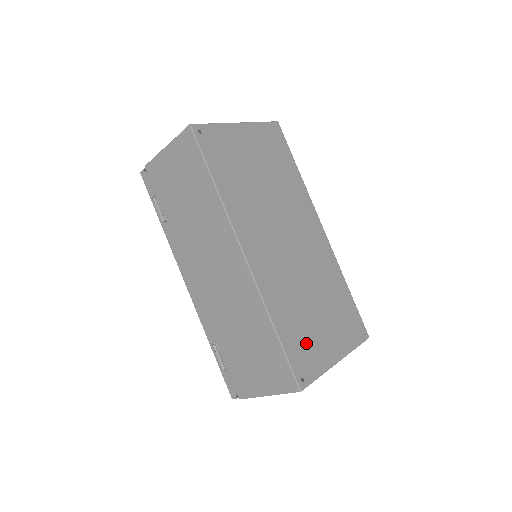
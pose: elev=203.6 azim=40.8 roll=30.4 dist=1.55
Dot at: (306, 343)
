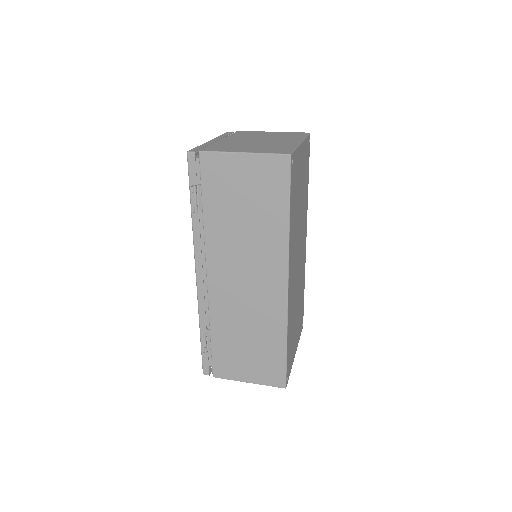
Dot at: (291, 348)
